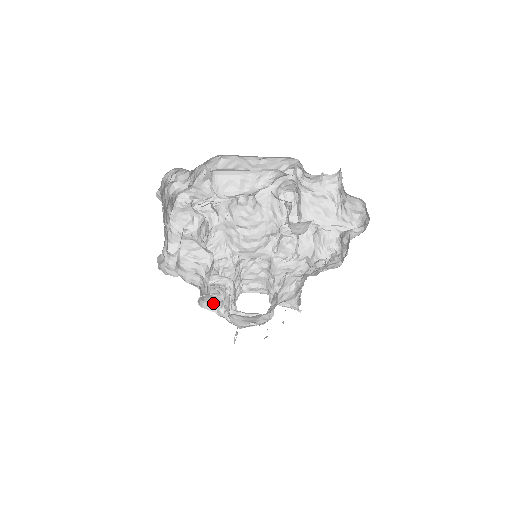
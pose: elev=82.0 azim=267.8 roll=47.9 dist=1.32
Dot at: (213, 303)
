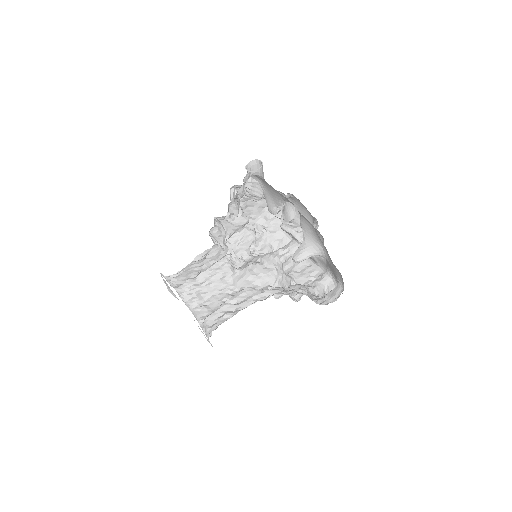
Dot at: occluded
